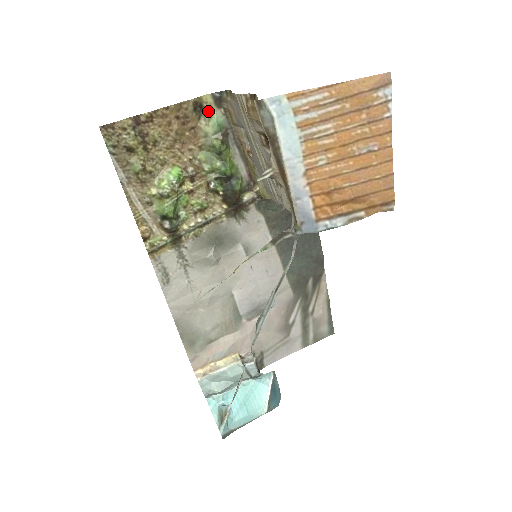
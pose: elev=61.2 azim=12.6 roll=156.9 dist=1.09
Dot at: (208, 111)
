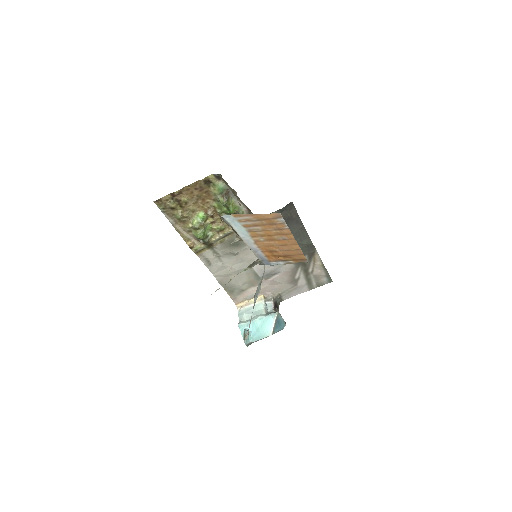
Dot at: (214, 182)
